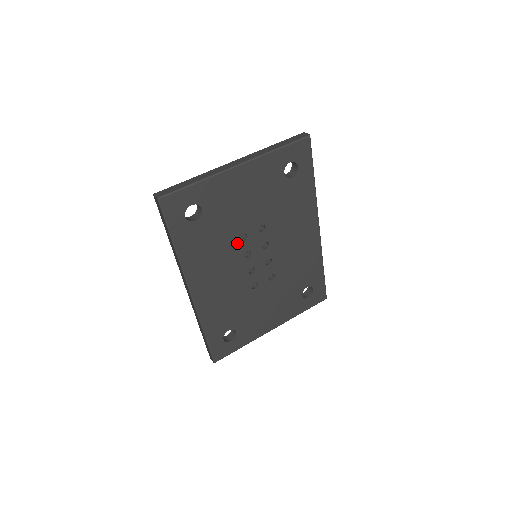
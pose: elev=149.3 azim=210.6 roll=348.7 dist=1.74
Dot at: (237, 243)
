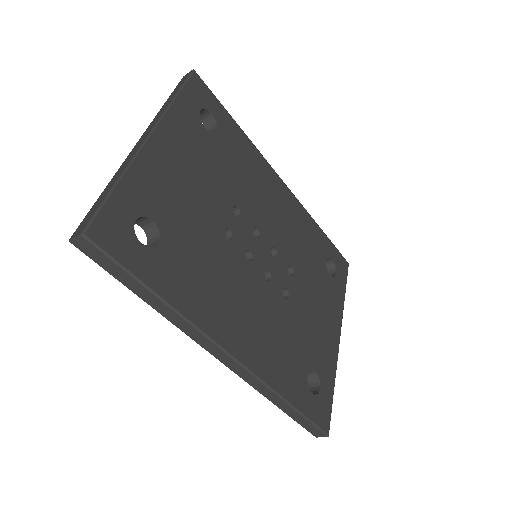
Dot at: (227, 247)
